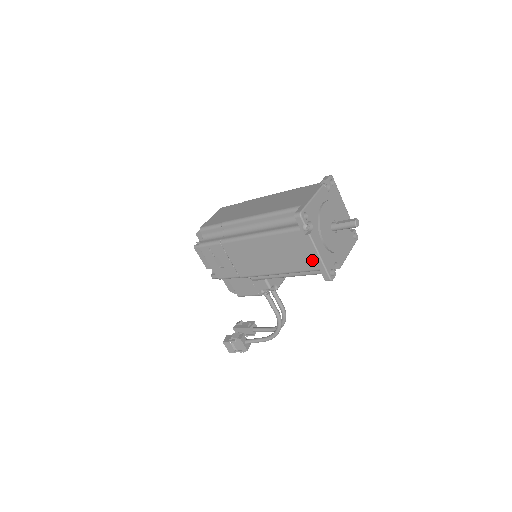
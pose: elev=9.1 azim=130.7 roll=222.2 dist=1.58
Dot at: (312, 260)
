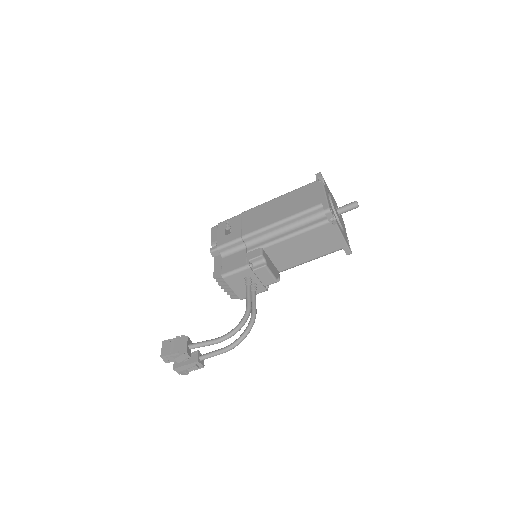
Dot at: (318, 198)
